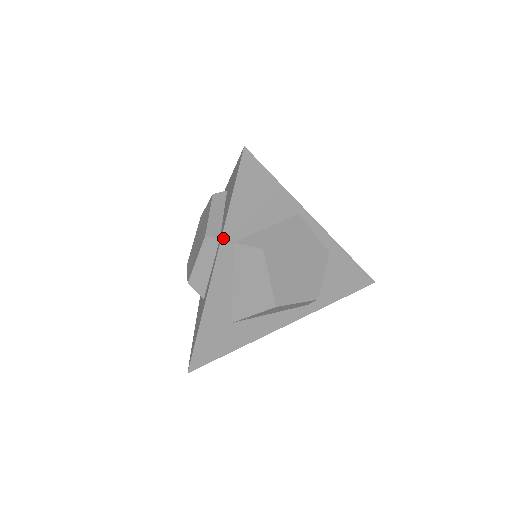
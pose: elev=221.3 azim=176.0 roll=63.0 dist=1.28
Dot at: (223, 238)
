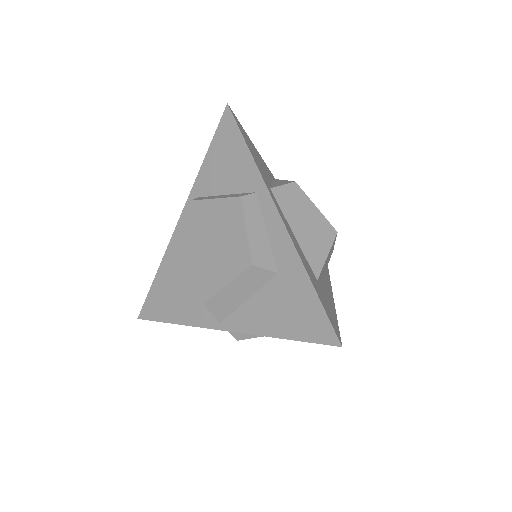
Dot at: (264, 181)
